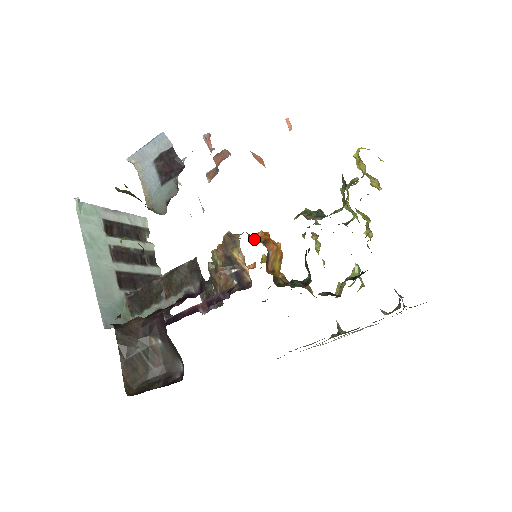
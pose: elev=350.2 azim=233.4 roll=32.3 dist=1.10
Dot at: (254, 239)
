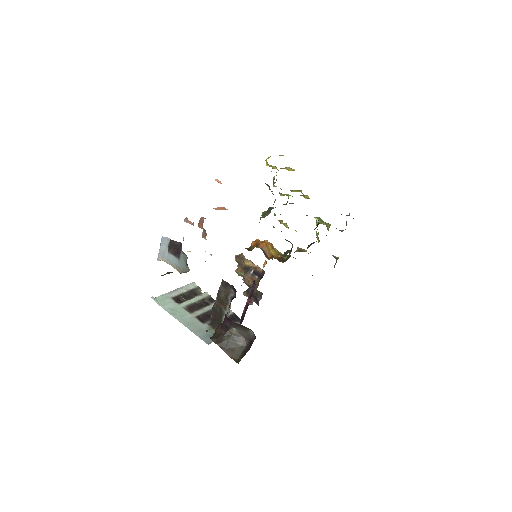
Dot at: (251, 249)
